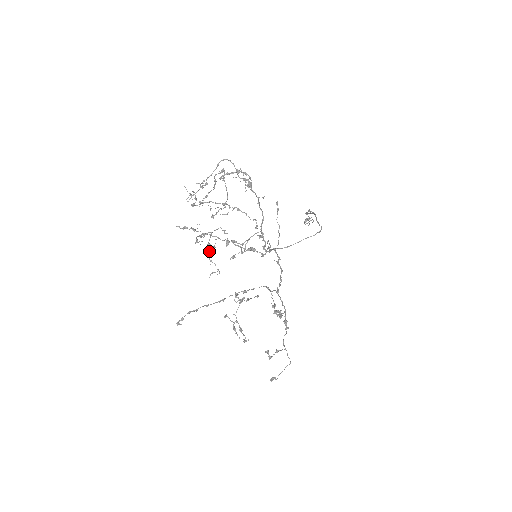
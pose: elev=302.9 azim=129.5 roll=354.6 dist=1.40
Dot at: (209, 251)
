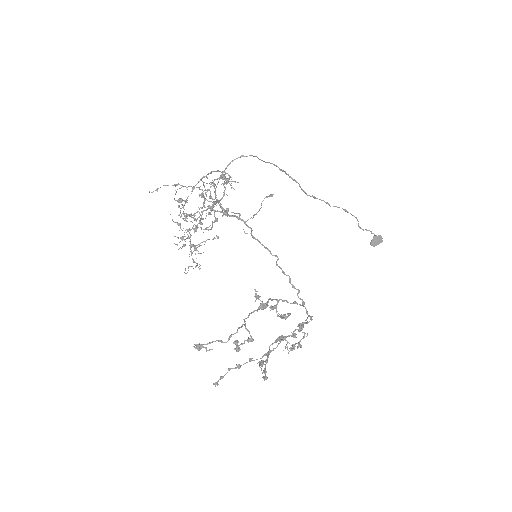
Dot at: (192, 252)
